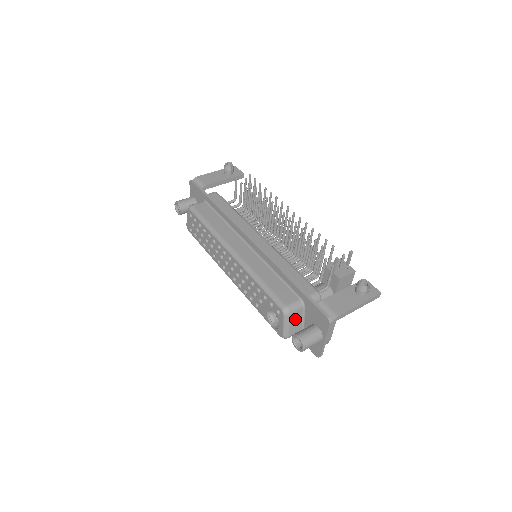
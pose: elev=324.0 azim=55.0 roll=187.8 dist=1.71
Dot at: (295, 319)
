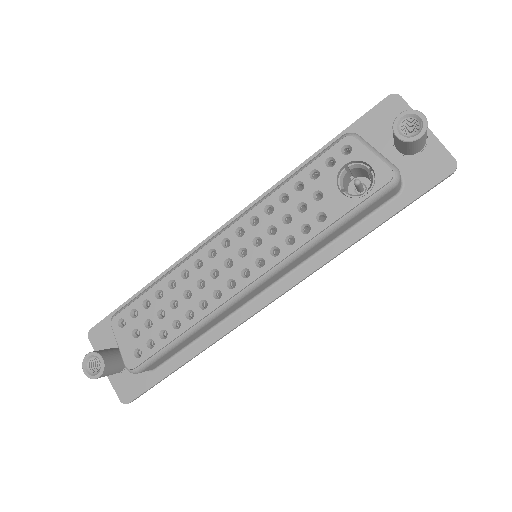
Dot at: occluded
